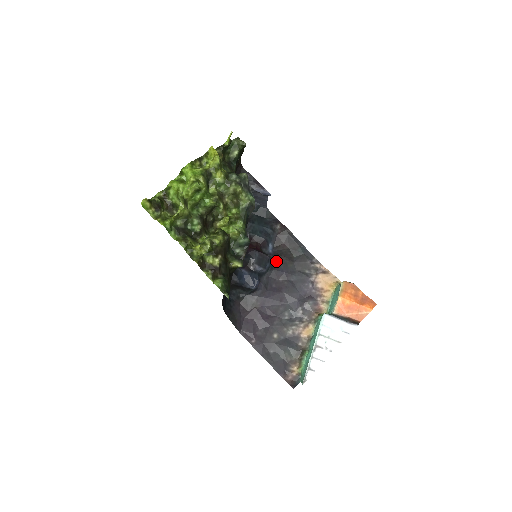
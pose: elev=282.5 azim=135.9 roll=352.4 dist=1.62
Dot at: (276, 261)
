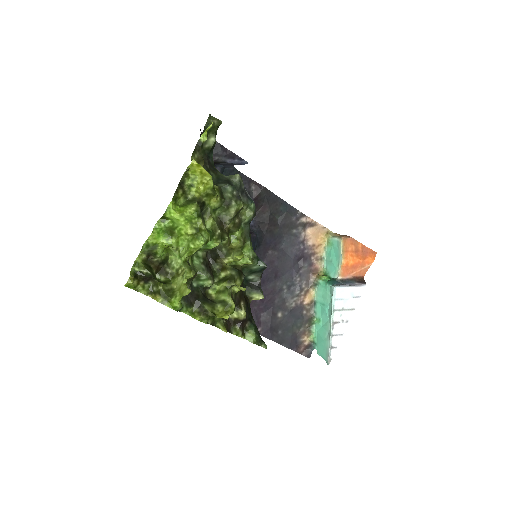
Dot at: (261, 233)
